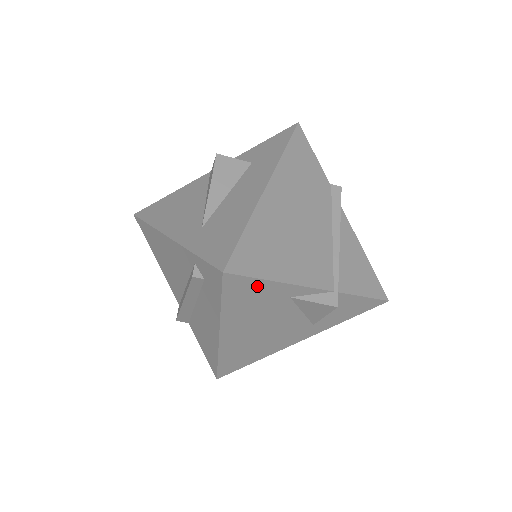
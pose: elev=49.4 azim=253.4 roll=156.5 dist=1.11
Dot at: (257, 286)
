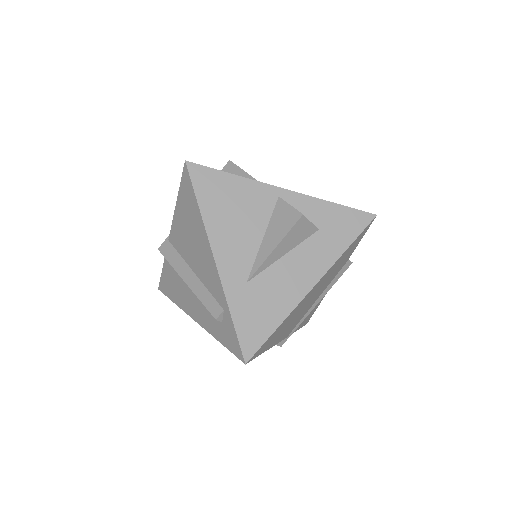
Dot at: occluded
